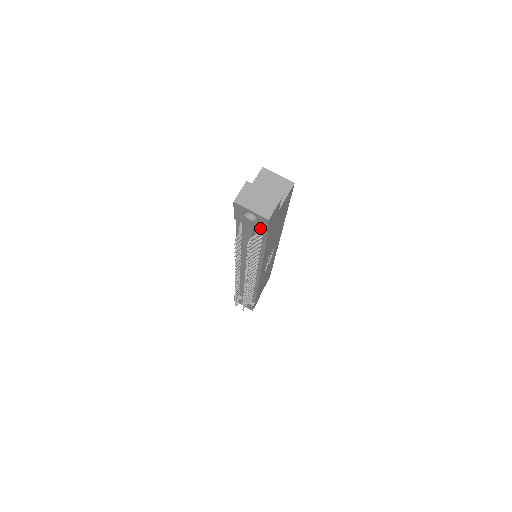
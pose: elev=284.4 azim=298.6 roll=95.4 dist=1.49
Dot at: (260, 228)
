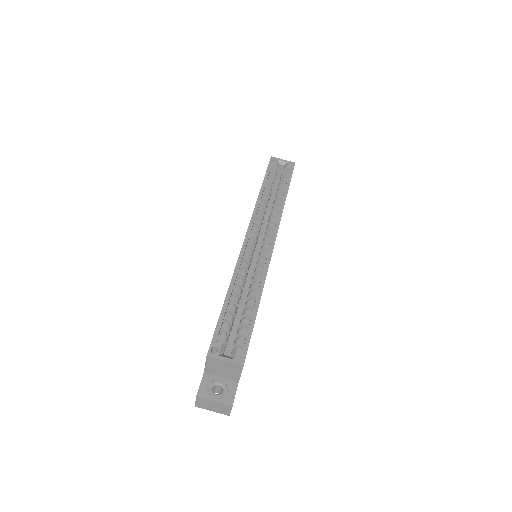
Dot at: occluded
